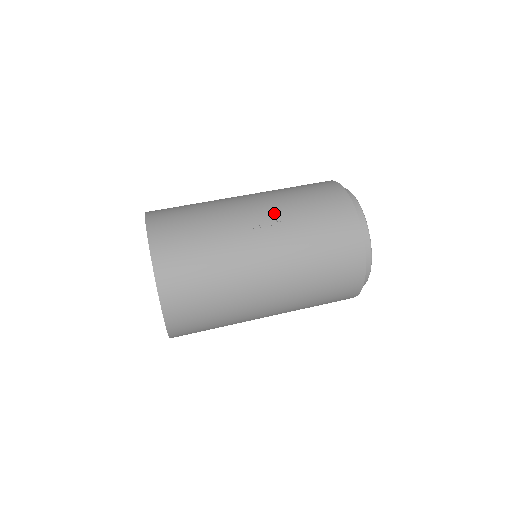
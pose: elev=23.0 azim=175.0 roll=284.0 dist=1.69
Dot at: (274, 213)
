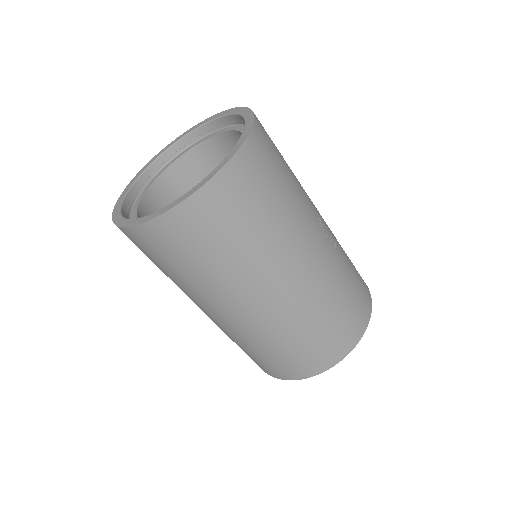
Dot at: occluded
